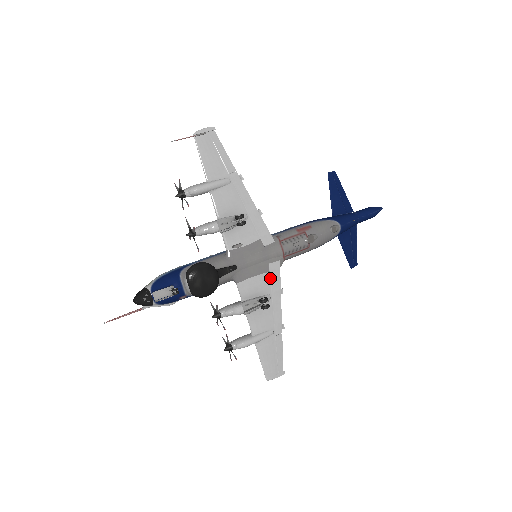
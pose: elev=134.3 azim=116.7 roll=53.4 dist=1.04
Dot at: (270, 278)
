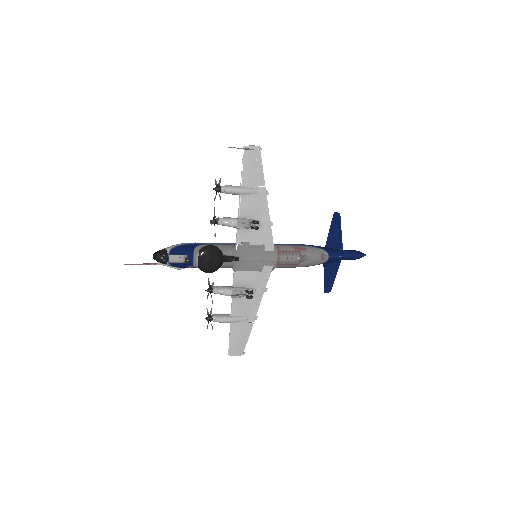
Dot at: (261, 277)
